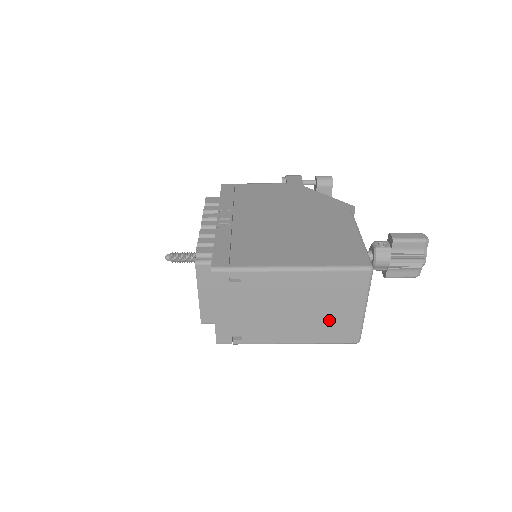
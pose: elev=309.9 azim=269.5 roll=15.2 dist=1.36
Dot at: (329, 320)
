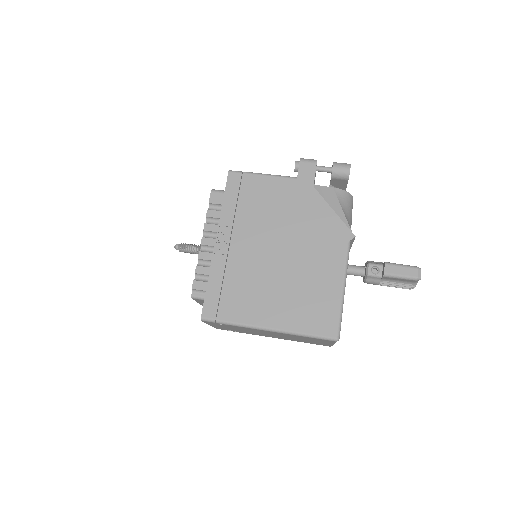
Dot at: occluded
